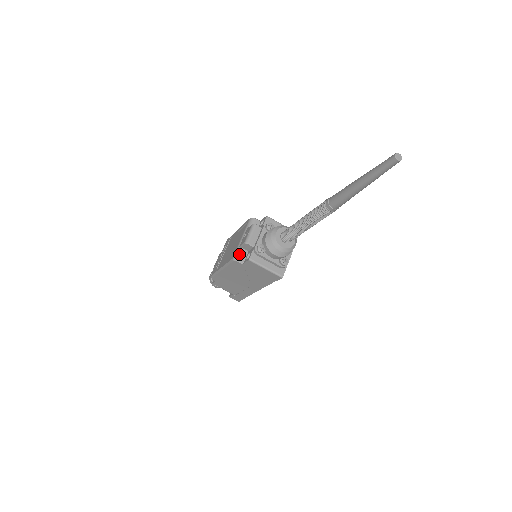
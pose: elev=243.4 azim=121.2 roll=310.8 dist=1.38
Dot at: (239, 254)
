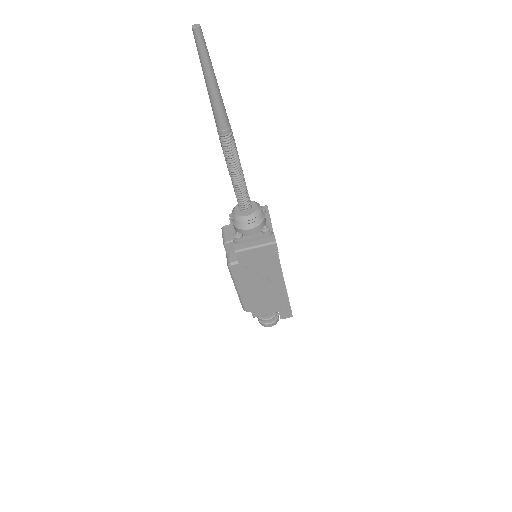
Dot at: (229, 259)
